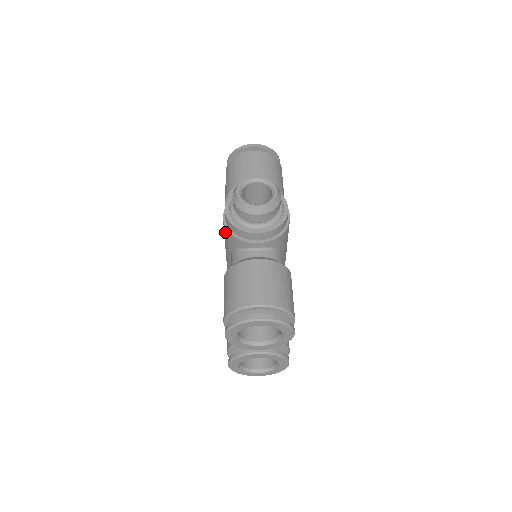
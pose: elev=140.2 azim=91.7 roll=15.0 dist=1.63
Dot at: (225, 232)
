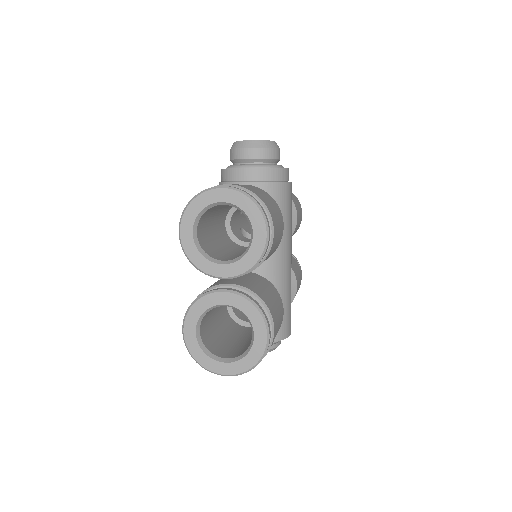
Dot at: occluded
